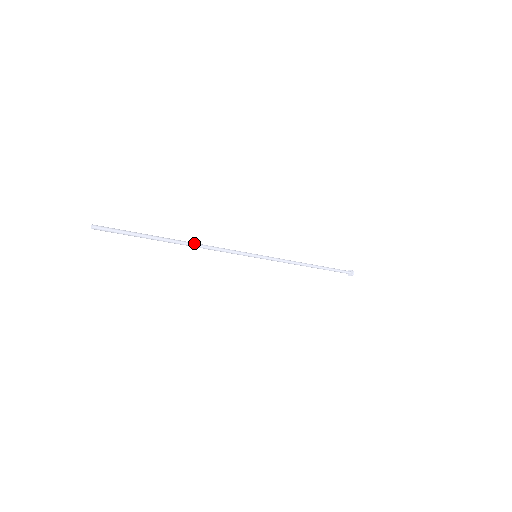
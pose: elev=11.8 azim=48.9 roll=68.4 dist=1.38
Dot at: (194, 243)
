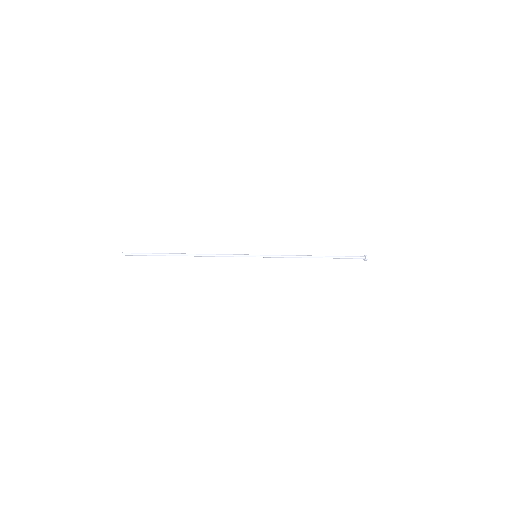
Dot at: (198, 255)
